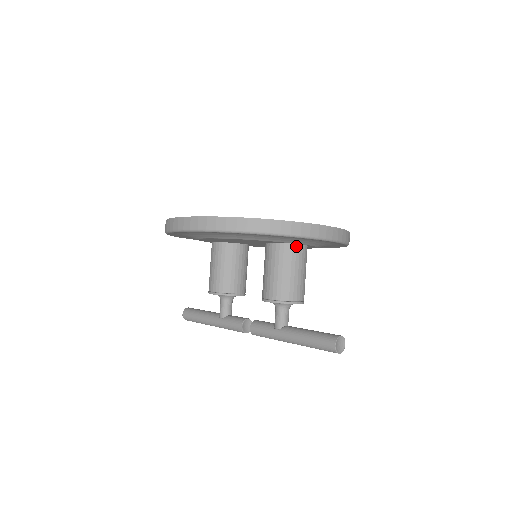
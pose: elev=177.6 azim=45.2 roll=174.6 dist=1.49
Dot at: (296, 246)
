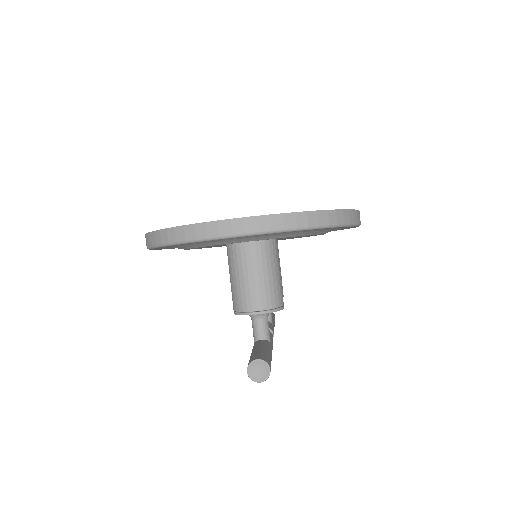
Dot at: (240, 245)
